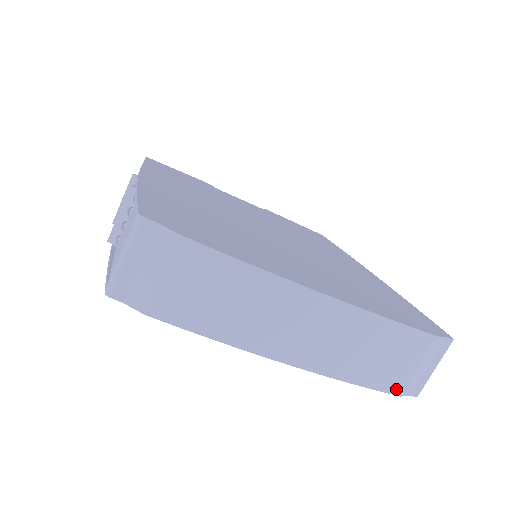
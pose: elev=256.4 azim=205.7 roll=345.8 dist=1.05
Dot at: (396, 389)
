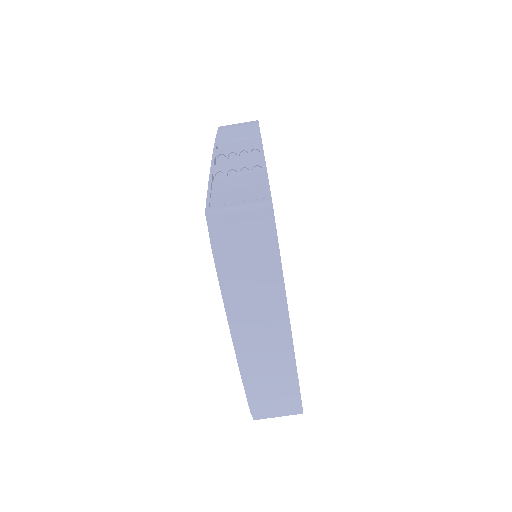
Dot at: (254, 407)
